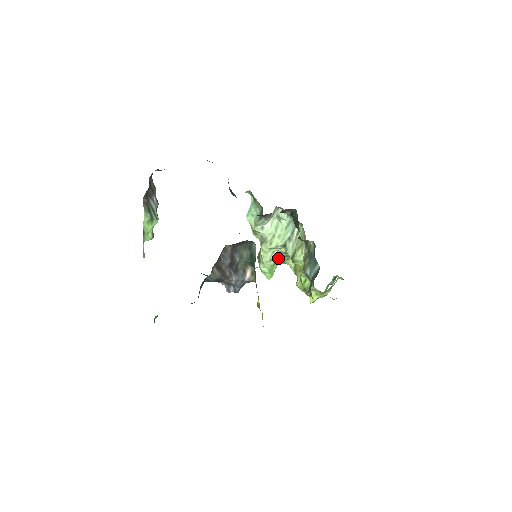
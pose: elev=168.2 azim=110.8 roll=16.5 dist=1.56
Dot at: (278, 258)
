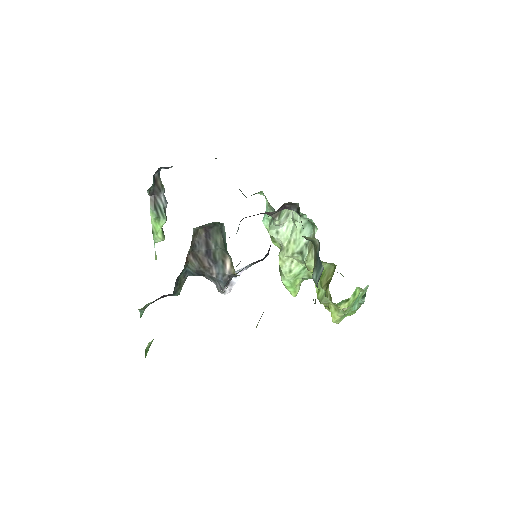
Dot at: (298, 269)
